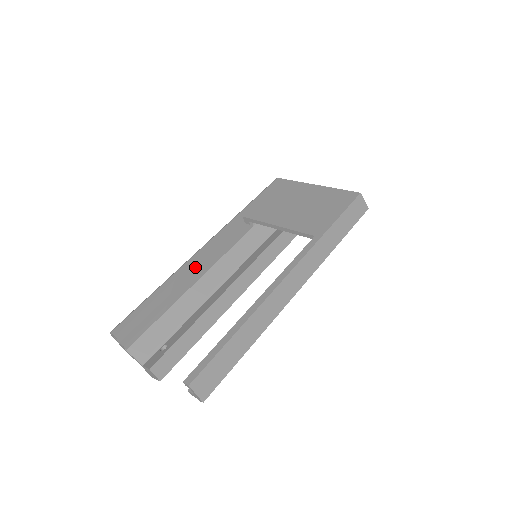
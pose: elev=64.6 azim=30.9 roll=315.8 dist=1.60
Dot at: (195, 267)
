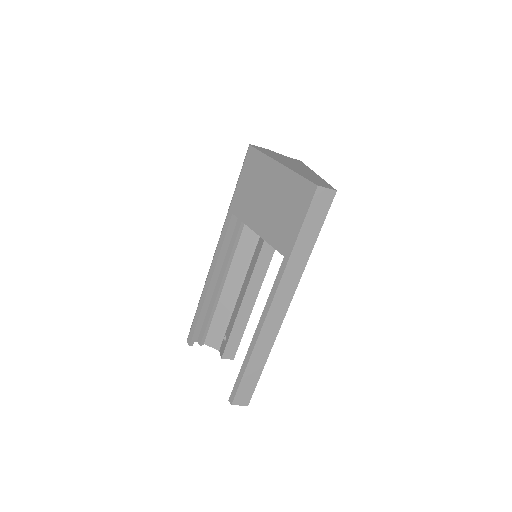
Dot at: (218, 270)
